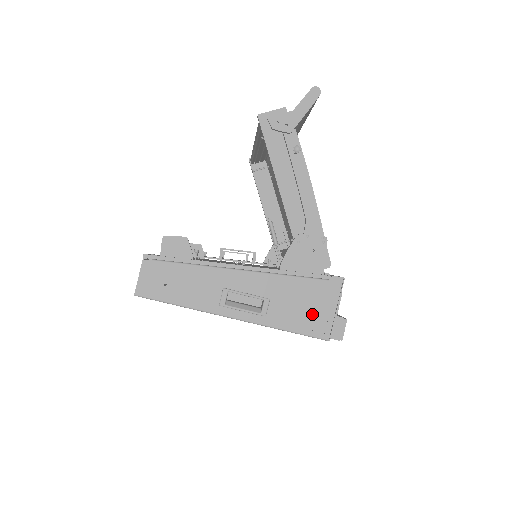
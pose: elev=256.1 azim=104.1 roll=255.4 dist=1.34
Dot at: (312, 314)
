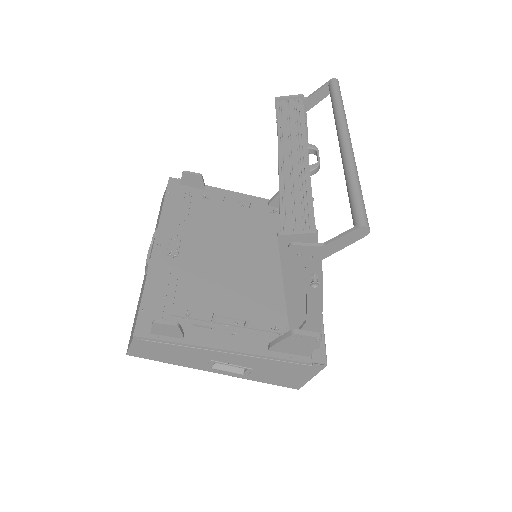
Dot at: (289, 378)
